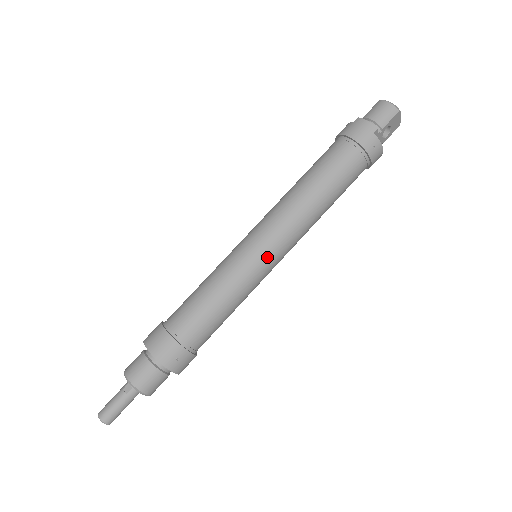
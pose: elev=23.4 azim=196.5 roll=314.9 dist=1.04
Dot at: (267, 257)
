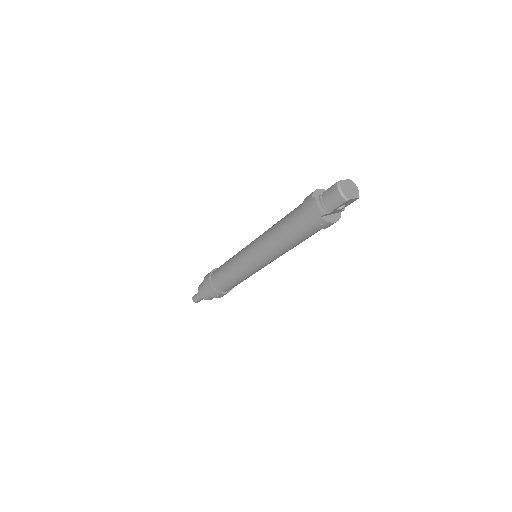
Dot at: (256, 266)
